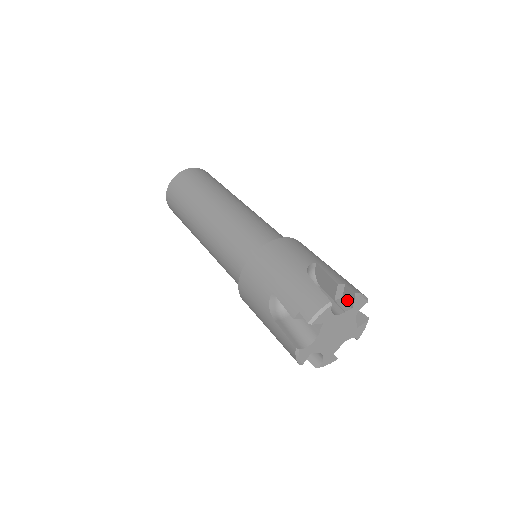
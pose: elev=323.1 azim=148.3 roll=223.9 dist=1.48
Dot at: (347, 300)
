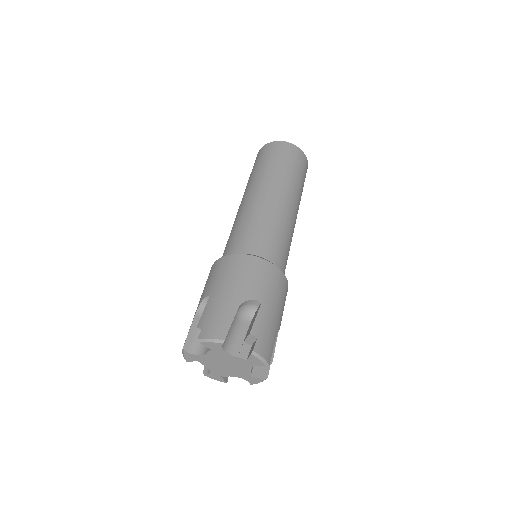
Dot at: (250, 350)
